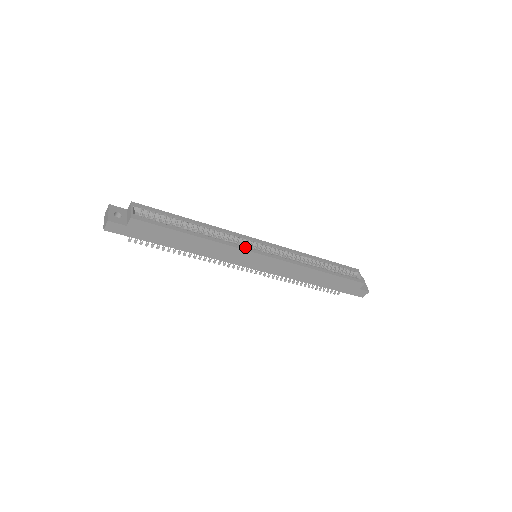
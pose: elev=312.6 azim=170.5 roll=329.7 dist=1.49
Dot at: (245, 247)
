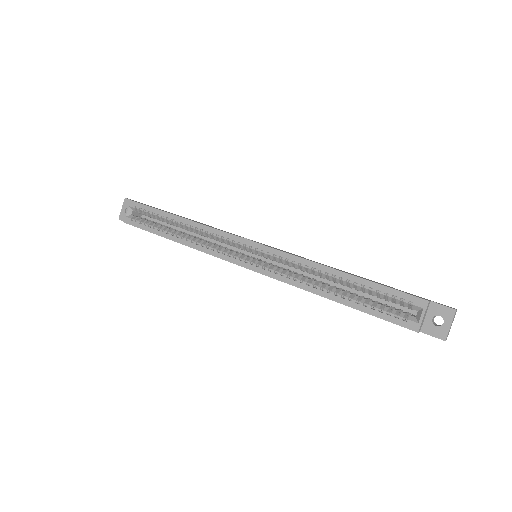
Dot at: (223, 254)
